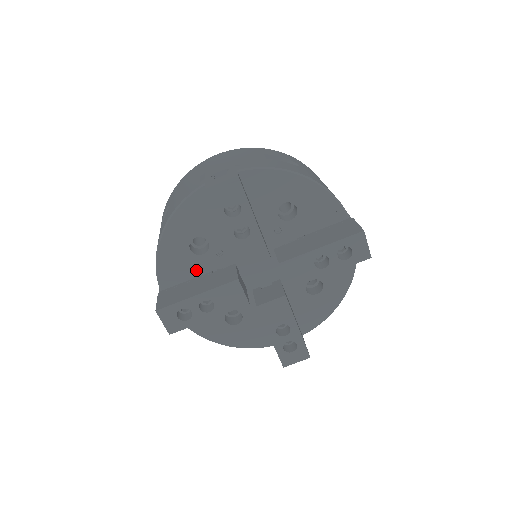
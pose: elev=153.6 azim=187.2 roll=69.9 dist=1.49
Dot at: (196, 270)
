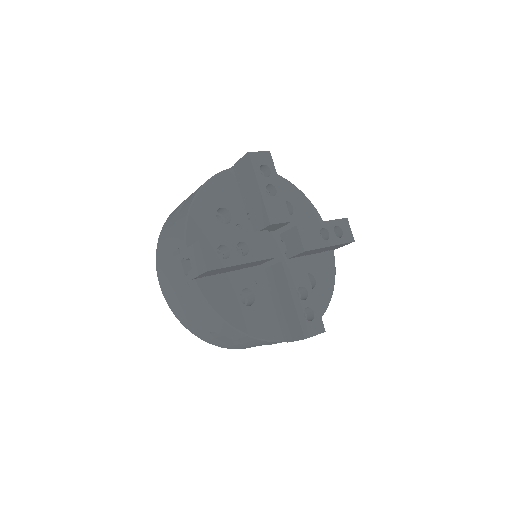
Dot at: occluded
